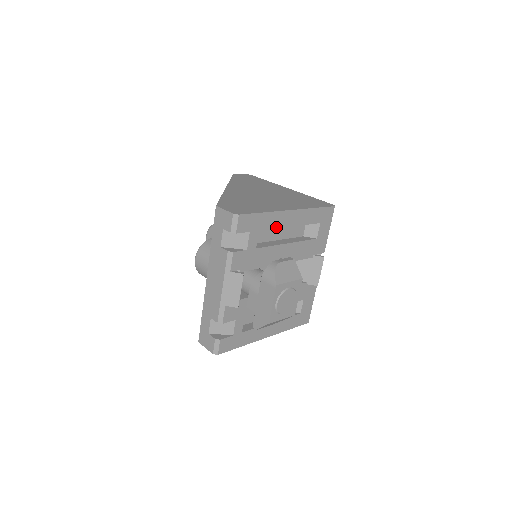
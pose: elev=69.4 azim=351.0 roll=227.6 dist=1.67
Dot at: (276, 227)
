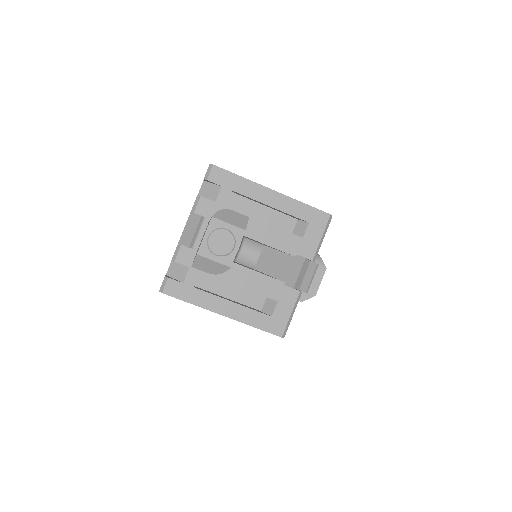
Dot at: (252, 198)
